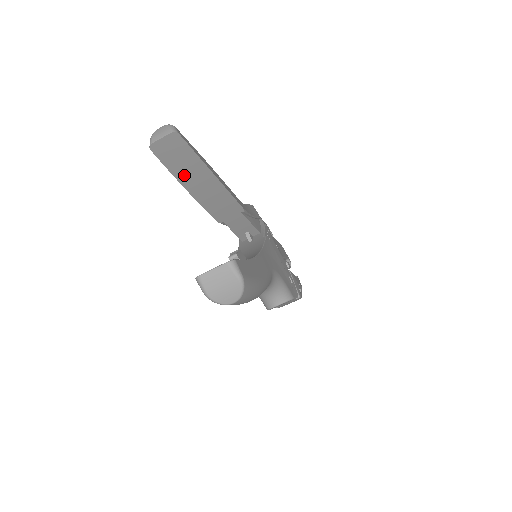
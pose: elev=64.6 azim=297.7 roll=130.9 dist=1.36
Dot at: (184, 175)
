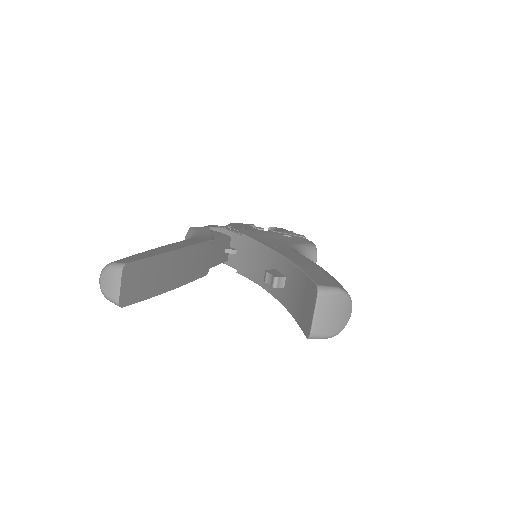
Dot at: (160, 284)
